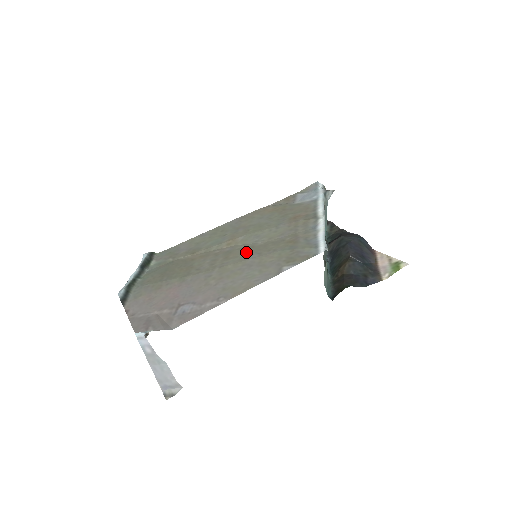
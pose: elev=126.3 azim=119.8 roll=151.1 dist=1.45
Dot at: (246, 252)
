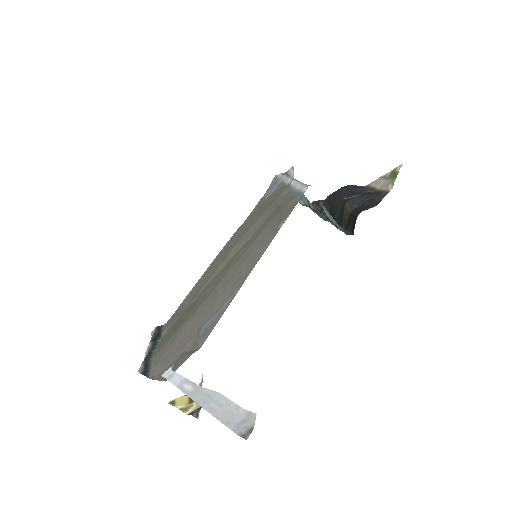
Dot at: (241, 252)
